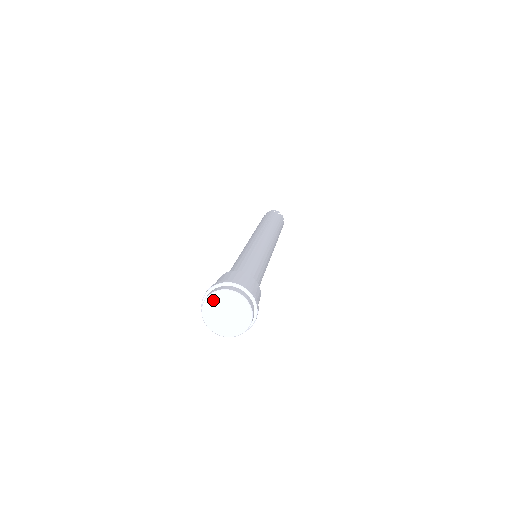
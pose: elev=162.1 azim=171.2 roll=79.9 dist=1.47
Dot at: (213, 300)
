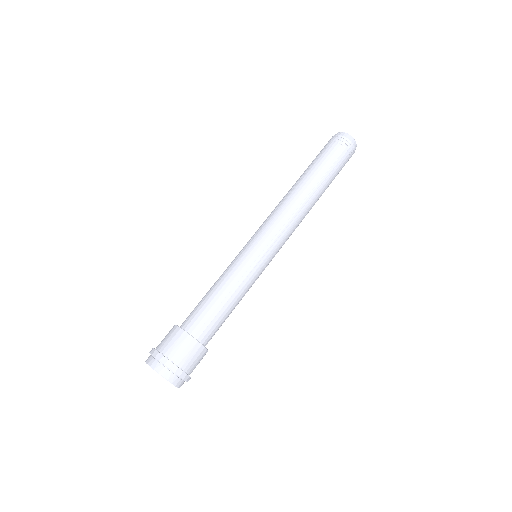
Dot at: occluded
